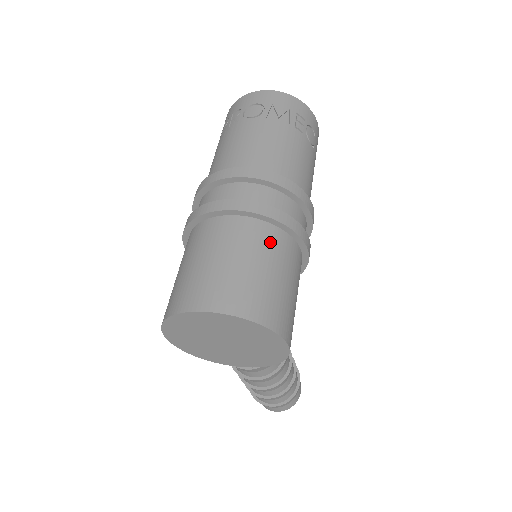
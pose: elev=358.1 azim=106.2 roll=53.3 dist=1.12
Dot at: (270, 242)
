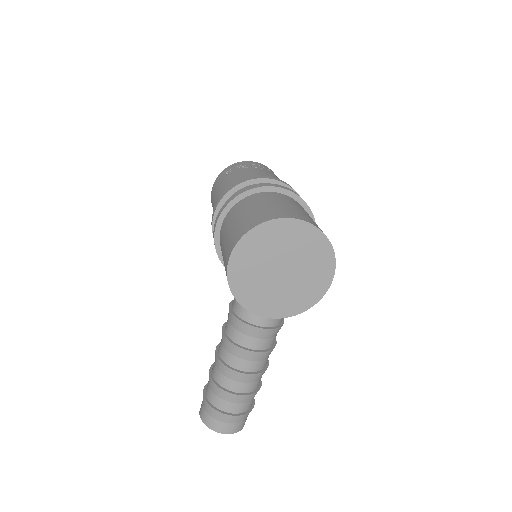
Dot at: occluded
